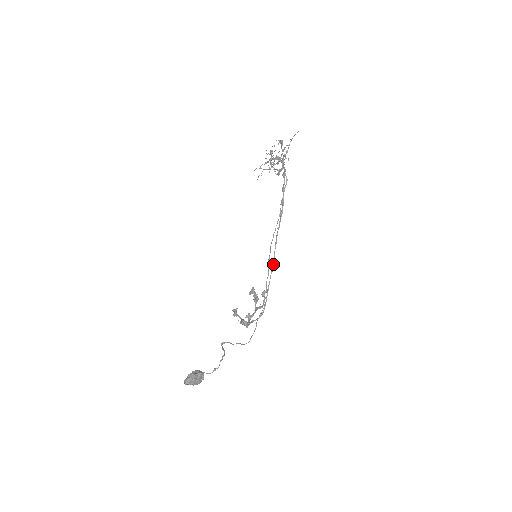
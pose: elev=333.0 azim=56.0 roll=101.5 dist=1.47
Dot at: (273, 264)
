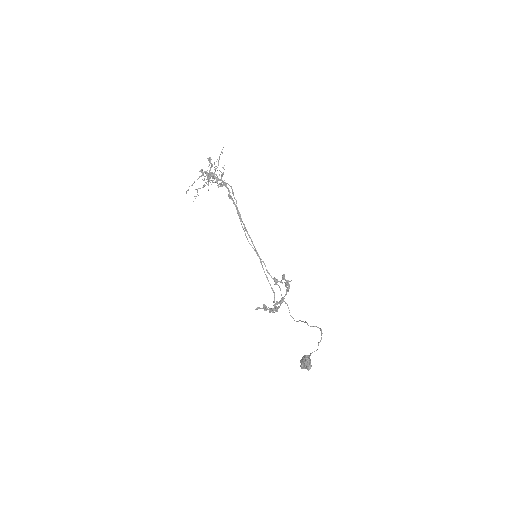
Dot at: (259, 256)
